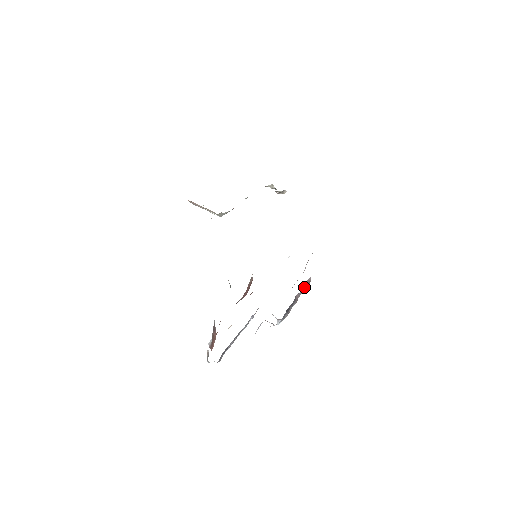
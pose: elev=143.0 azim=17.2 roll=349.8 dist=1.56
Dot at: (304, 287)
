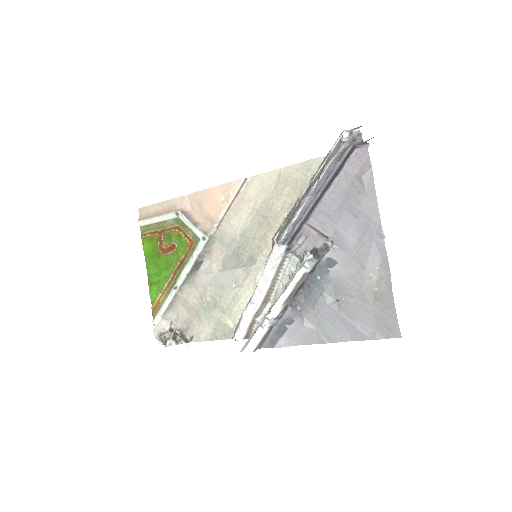
Dot at: (268, 330)
